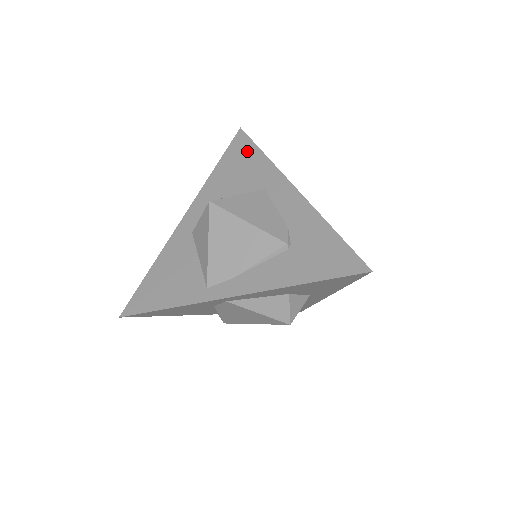
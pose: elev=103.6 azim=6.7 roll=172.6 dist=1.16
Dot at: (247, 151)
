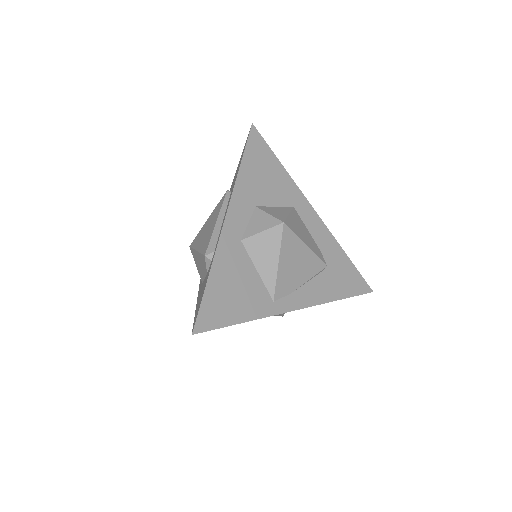
Dot at: (267, 157)
